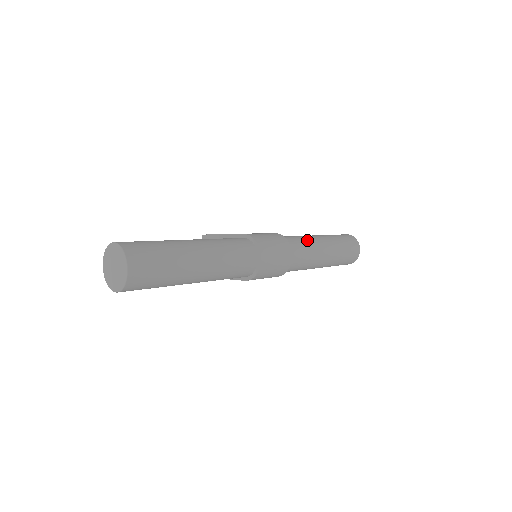
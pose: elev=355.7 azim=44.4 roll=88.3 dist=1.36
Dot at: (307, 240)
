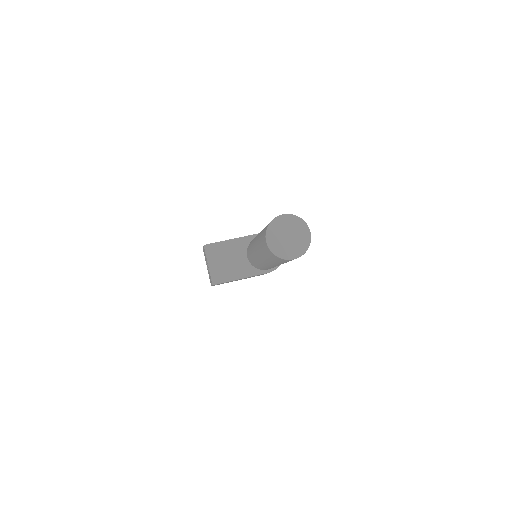
Dot at: occluded
